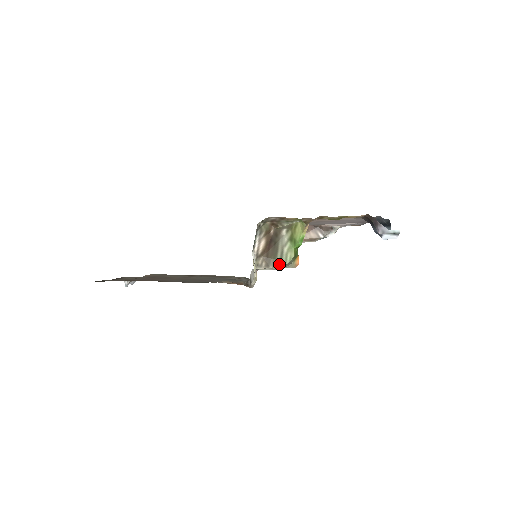
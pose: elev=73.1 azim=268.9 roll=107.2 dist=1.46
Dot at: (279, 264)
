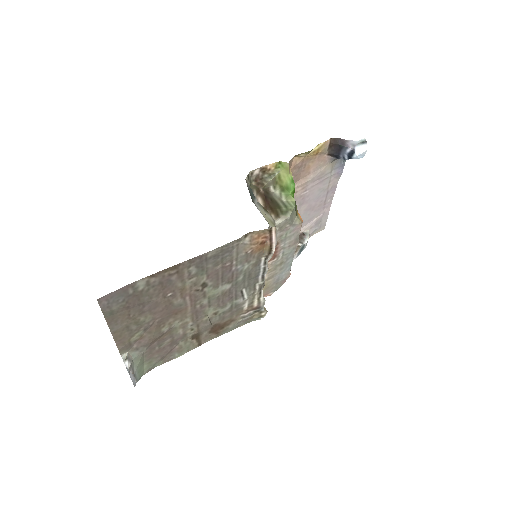
Dot at: (287, 210)
